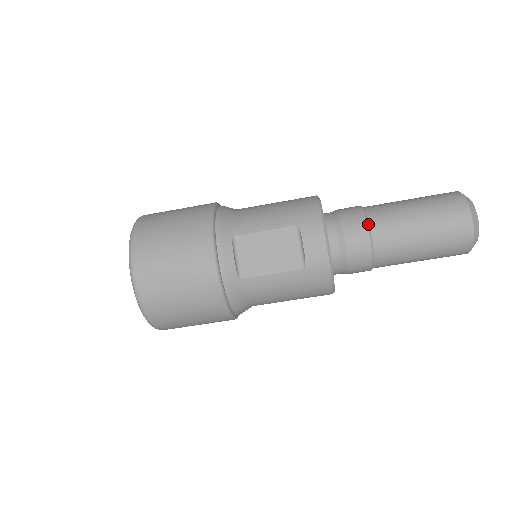
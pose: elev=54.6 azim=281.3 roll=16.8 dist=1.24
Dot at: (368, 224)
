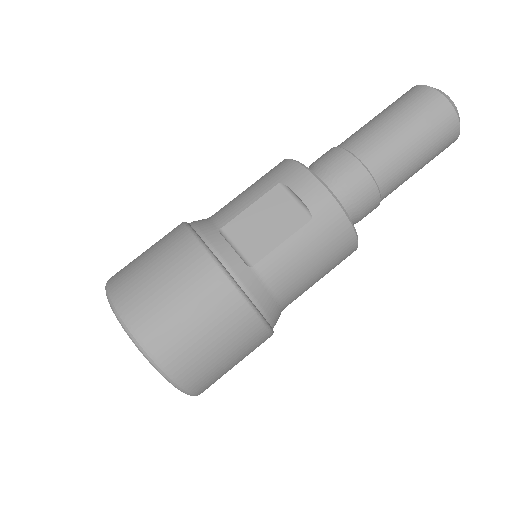
Dot at: (348, 151)
